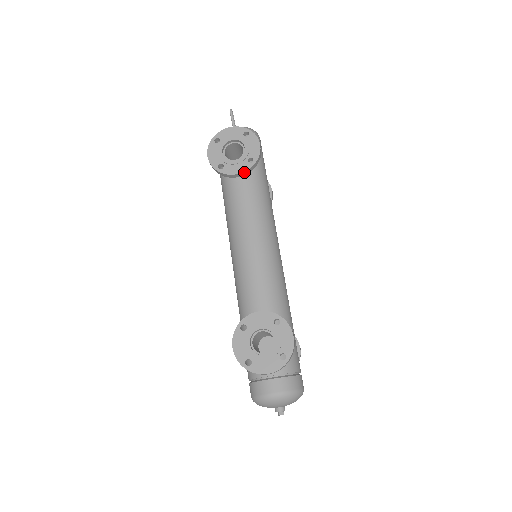
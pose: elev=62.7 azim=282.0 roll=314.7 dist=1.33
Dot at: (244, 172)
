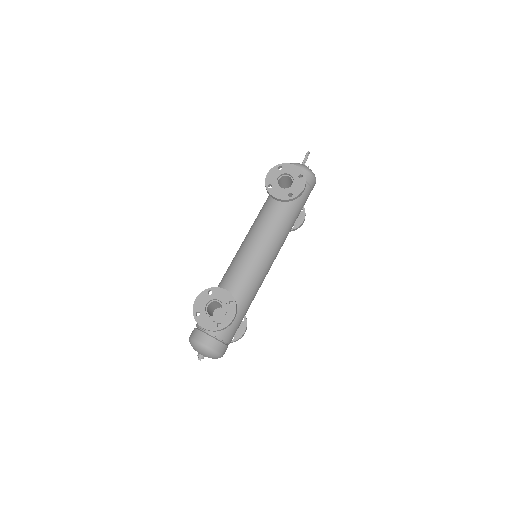
Dot at: (281, 200)
